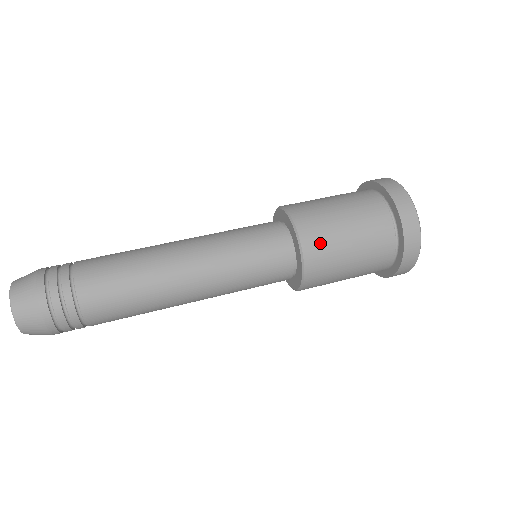
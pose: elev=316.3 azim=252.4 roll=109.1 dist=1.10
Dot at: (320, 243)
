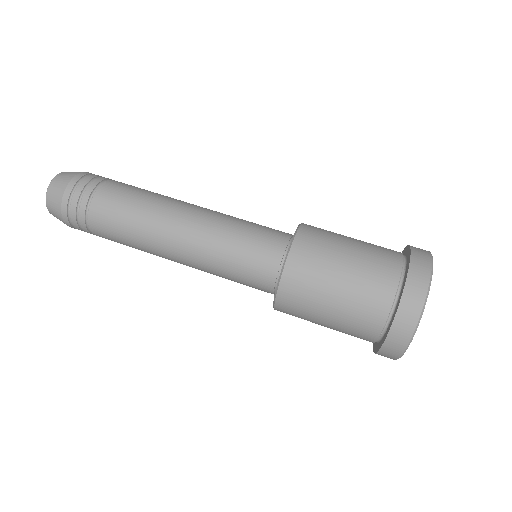
Dot at: (293, 315)
